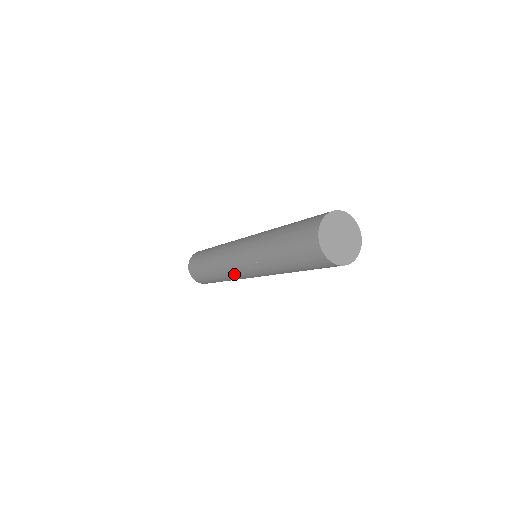
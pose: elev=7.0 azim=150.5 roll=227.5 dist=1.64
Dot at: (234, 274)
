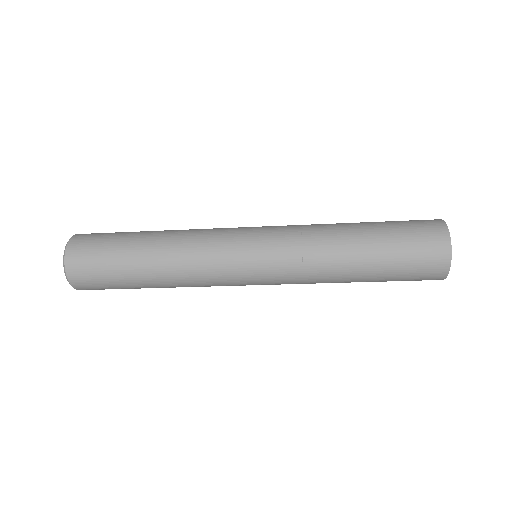
Dot at: (220, 280)
